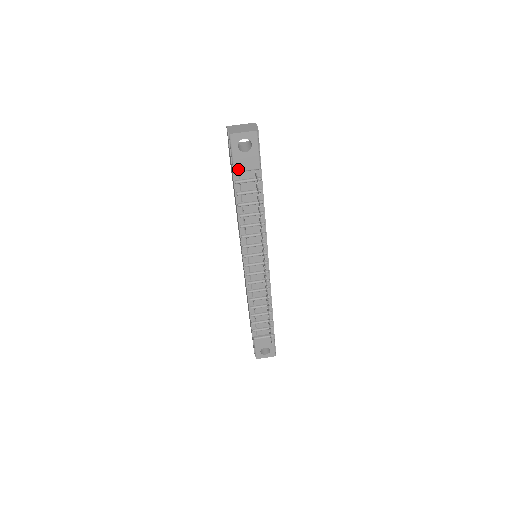
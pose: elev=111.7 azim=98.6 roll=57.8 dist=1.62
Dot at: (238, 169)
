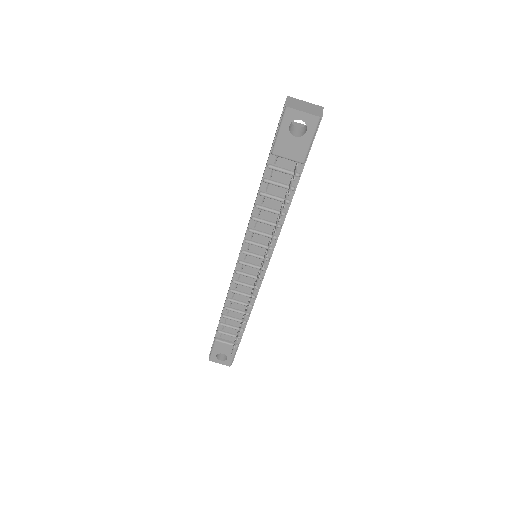
Dot at: (278, 152)
